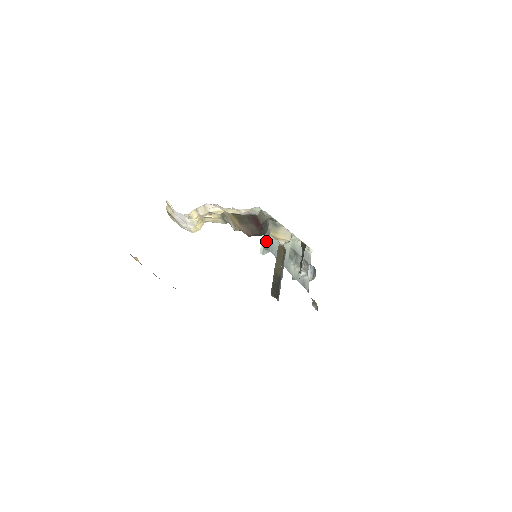
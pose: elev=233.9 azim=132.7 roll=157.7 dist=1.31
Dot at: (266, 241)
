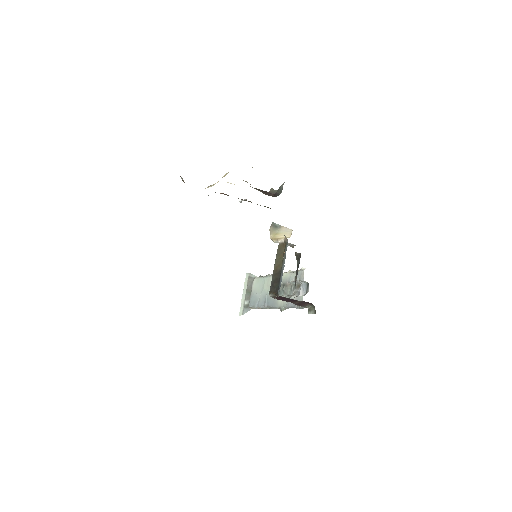
Dot at: (247, 299)
